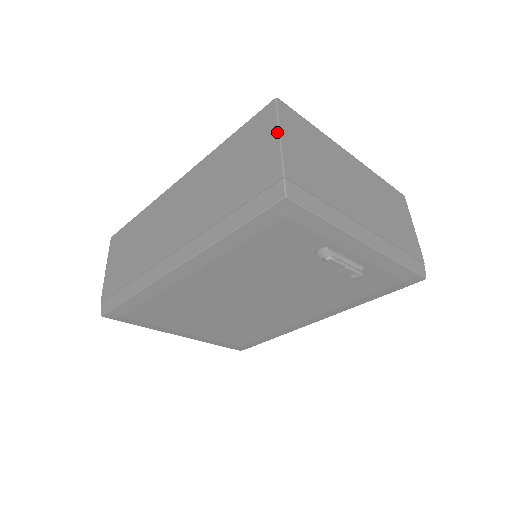
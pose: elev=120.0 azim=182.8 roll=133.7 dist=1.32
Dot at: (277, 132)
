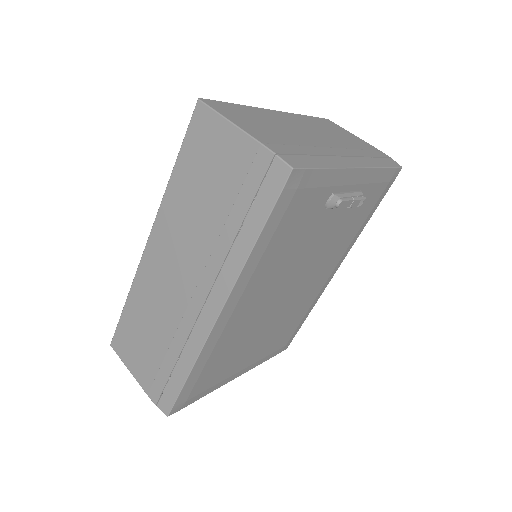
Dot at: (230, 124)
